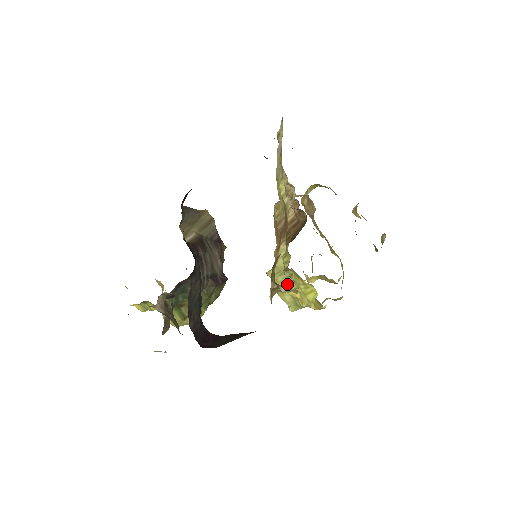
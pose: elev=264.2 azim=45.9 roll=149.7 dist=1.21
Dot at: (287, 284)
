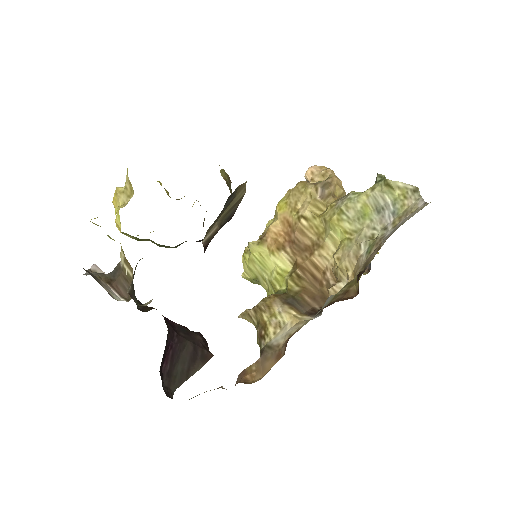
Dot at: (260, 278)
